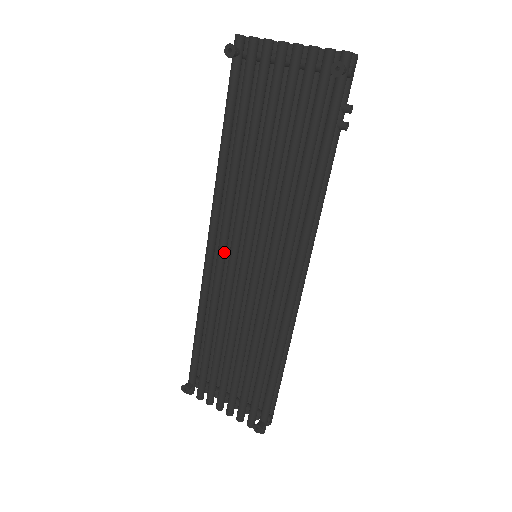
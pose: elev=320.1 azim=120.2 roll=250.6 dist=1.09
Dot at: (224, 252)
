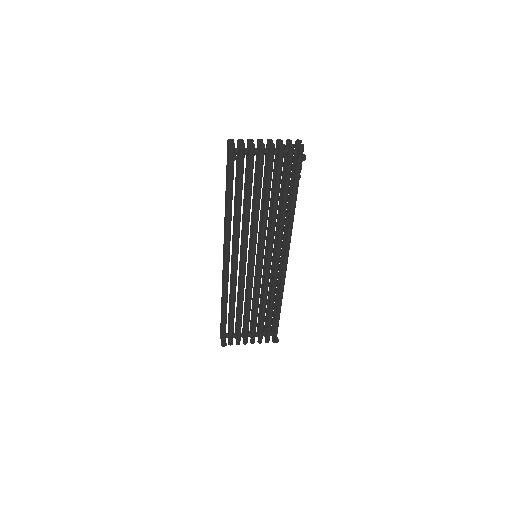
Dot at: occluded
